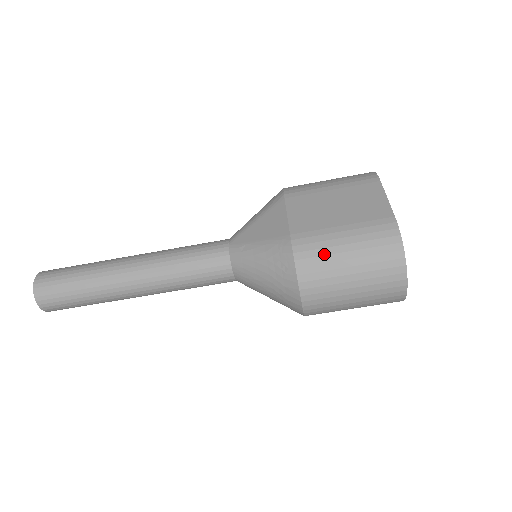
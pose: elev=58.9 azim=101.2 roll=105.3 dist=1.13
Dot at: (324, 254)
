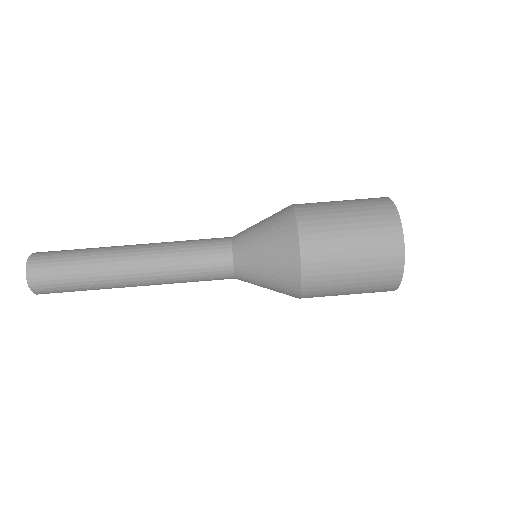
Dot at: (322, 206)
